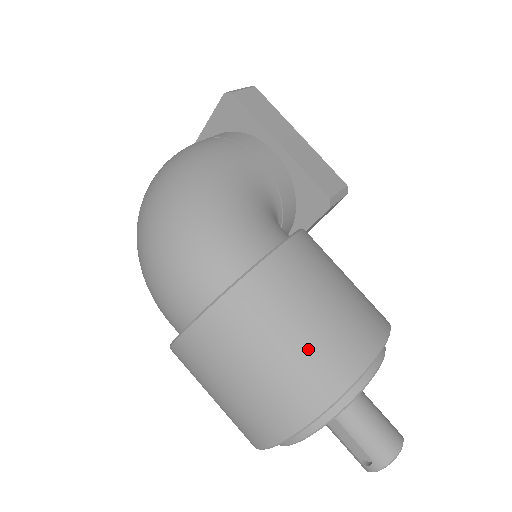
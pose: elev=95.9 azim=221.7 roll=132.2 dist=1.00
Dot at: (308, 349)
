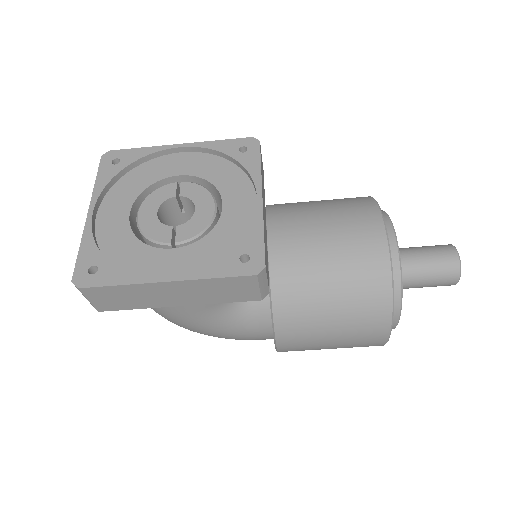
Dot at: occluded
